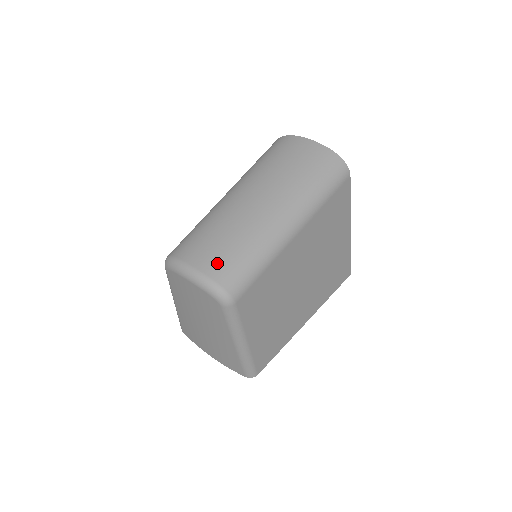
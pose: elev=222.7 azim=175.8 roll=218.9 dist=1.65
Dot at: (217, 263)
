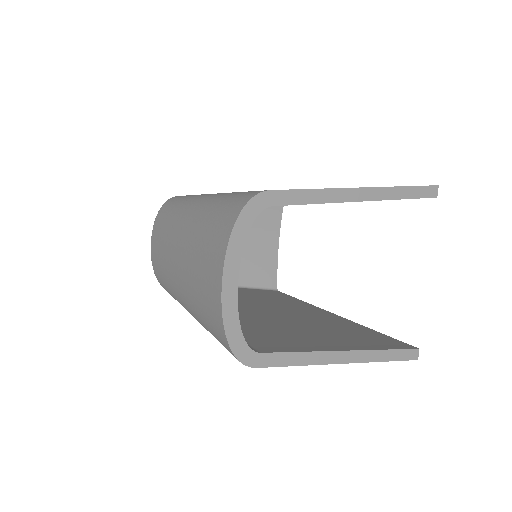
Dot at: (155, 263)
